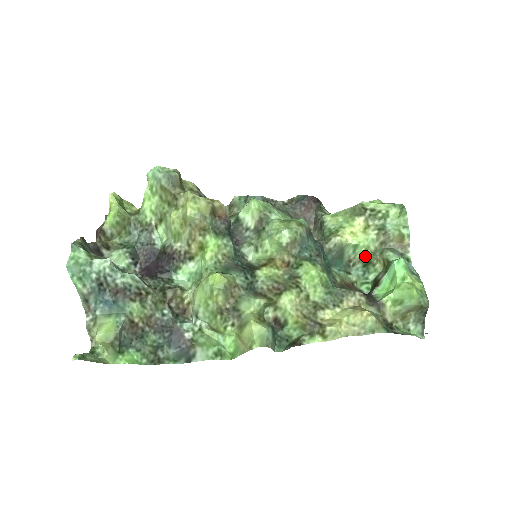
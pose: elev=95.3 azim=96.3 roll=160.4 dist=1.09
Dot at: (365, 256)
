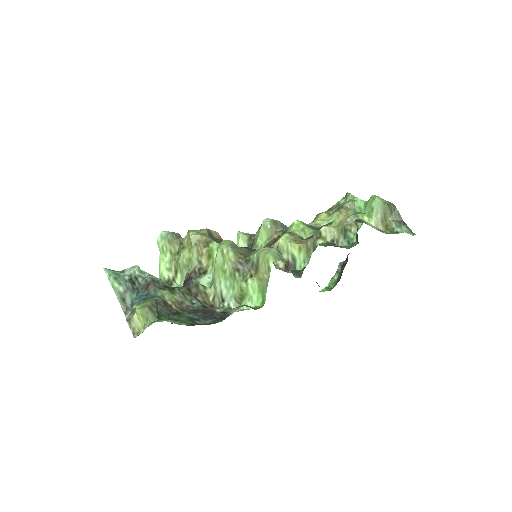
Dot at: (339, 227)
